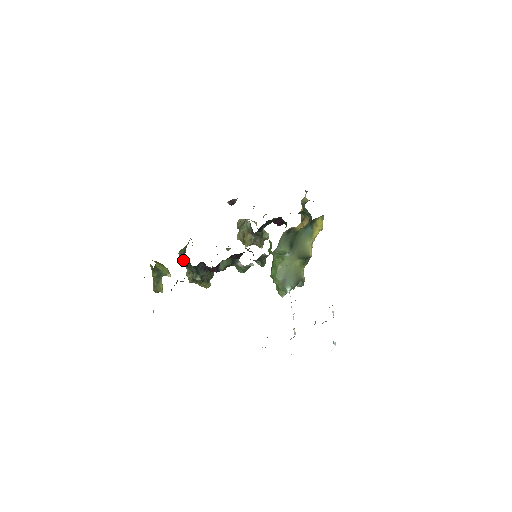
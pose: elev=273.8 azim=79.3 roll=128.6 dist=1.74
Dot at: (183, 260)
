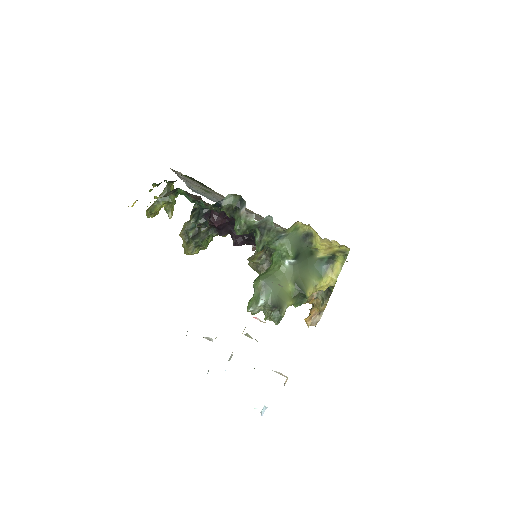
Dot at: occluded
